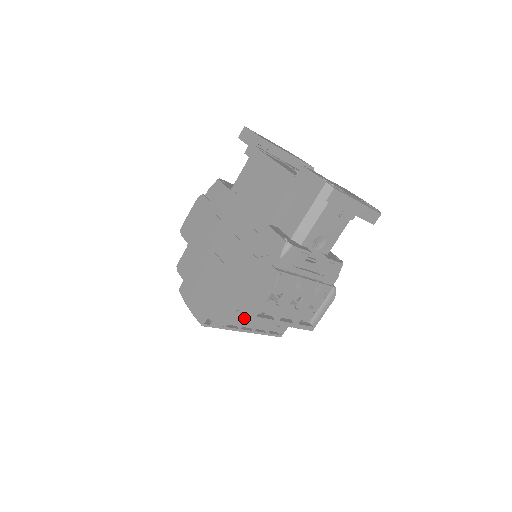
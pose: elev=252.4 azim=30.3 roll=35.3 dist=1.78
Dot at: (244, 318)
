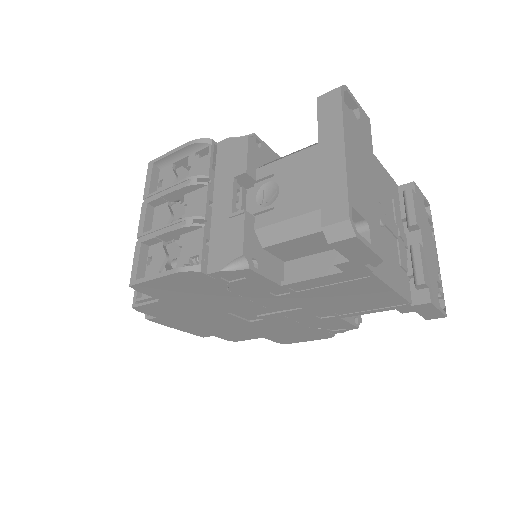
Dot at: occluded
